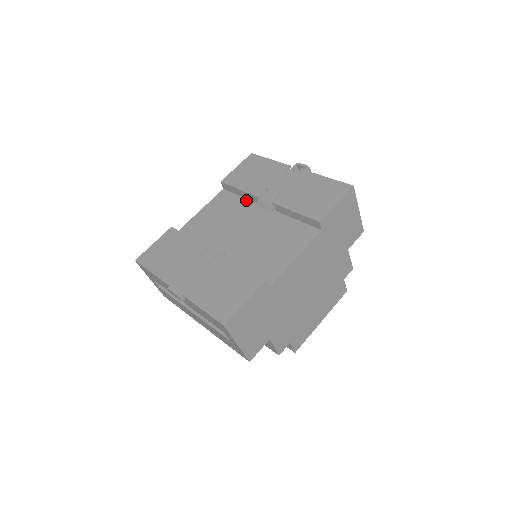
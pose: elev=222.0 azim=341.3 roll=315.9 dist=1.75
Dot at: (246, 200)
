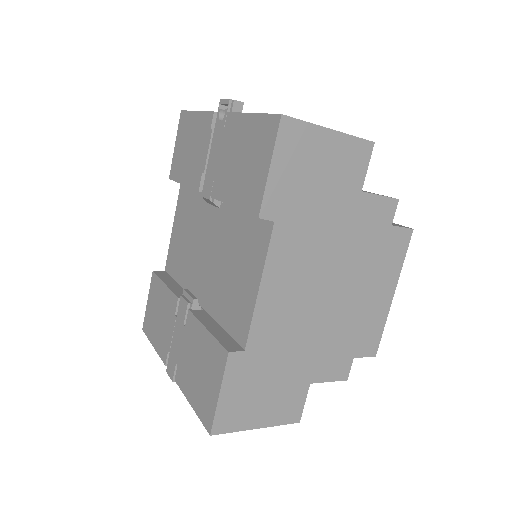
Dot at: (199, 193)
